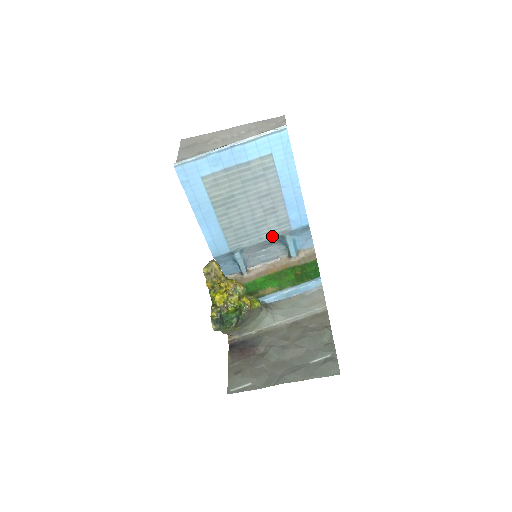
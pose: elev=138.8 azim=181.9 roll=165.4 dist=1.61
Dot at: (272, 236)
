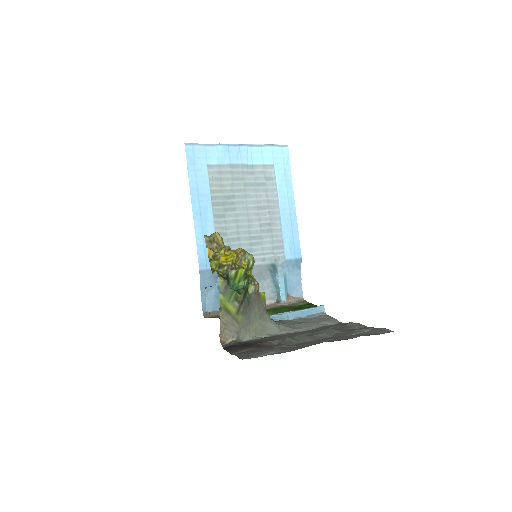
Dot at: (265, 261)
